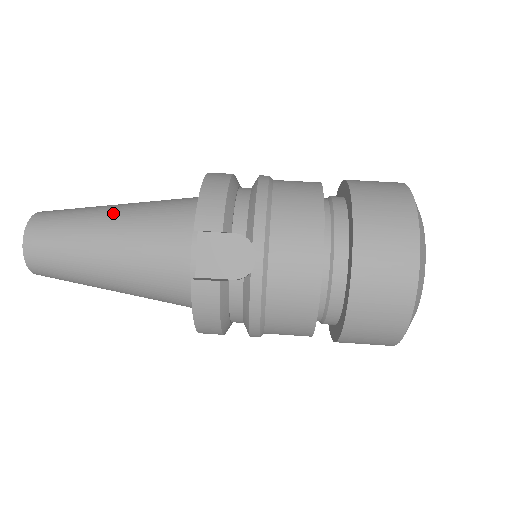
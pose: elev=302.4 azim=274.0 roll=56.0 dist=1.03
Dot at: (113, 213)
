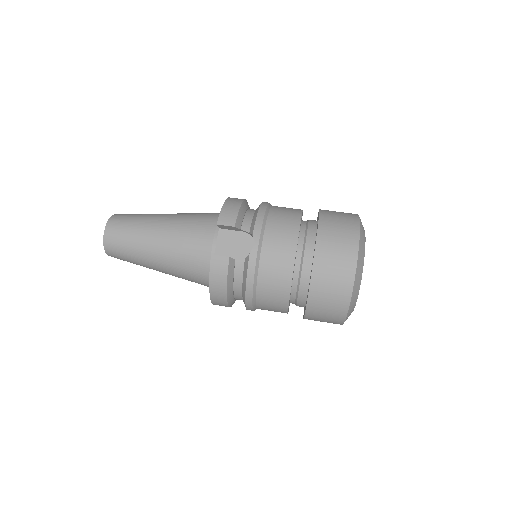
Dot at: (166, 216)
